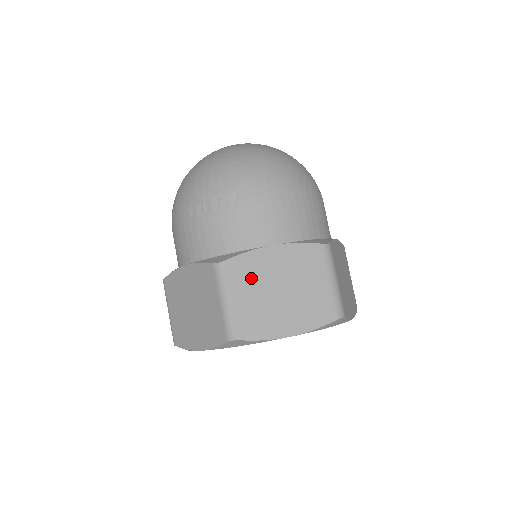
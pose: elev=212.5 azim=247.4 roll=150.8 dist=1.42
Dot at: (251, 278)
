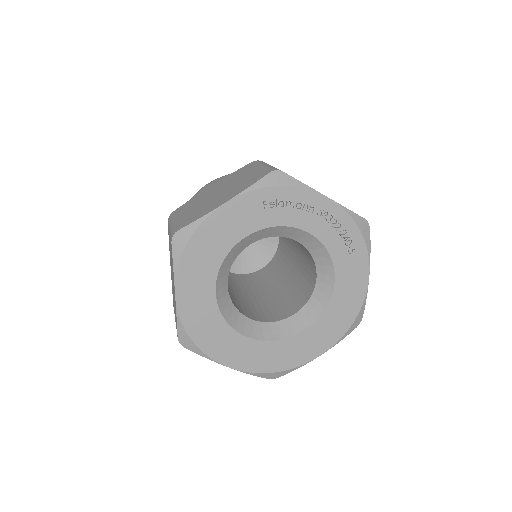
Dot at: (193, 205)
